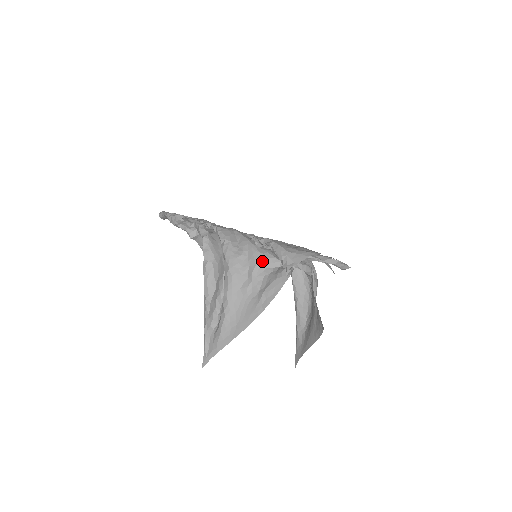
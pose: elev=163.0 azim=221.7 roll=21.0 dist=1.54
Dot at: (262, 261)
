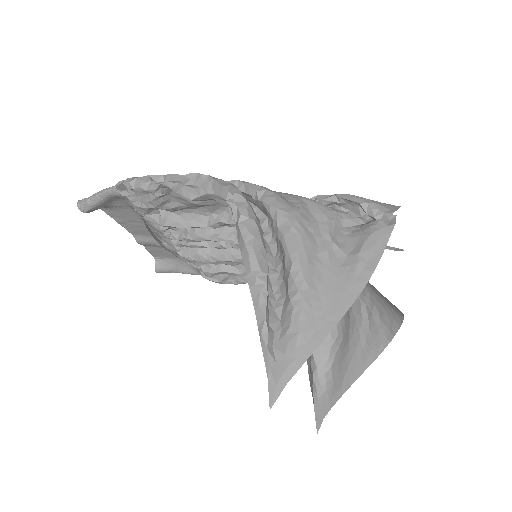
Dot at: (335, 216)
